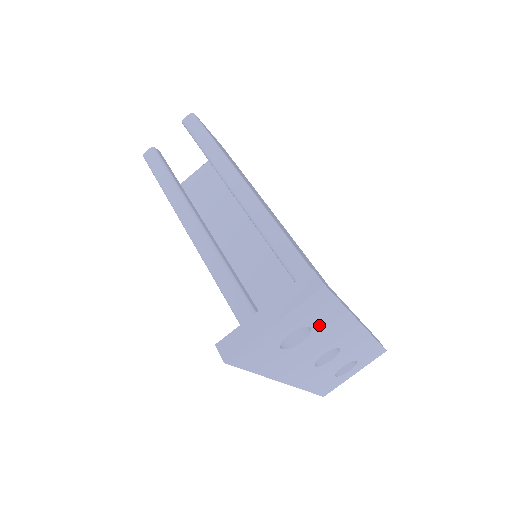
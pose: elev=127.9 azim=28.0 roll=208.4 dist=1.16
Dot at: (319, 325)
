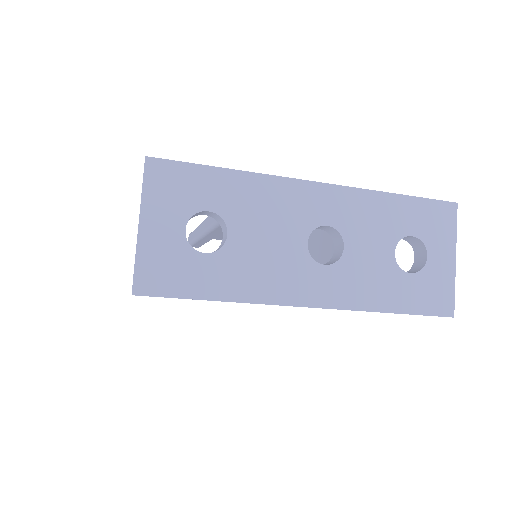
Dot at: (221, 204)
